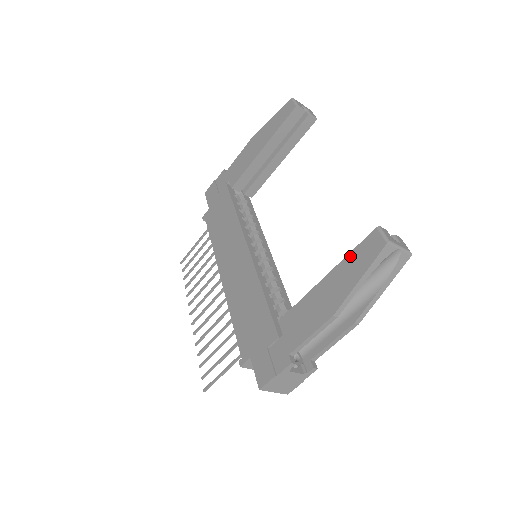
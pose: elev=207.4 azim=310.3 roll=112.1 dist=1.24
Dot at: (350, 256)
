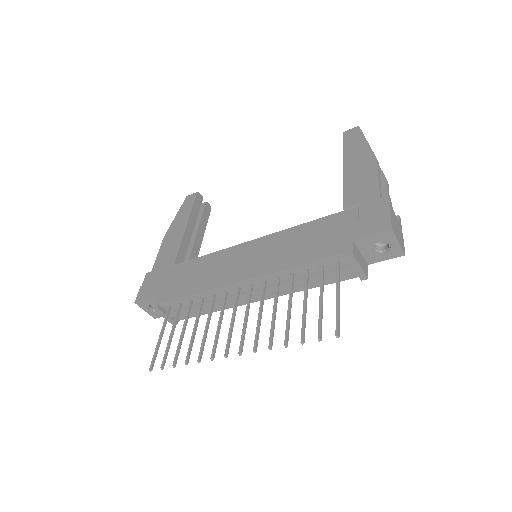
Dot at: (345, 148)
